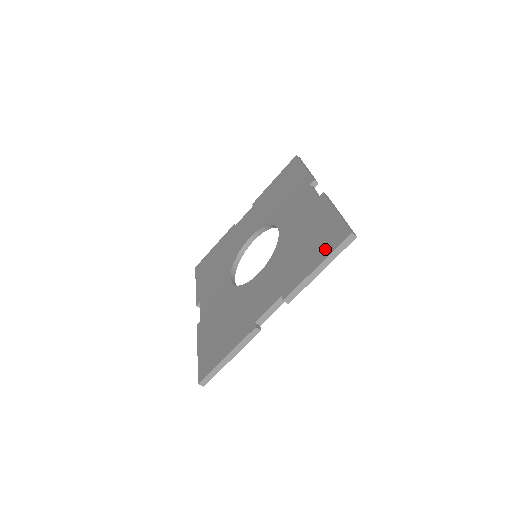
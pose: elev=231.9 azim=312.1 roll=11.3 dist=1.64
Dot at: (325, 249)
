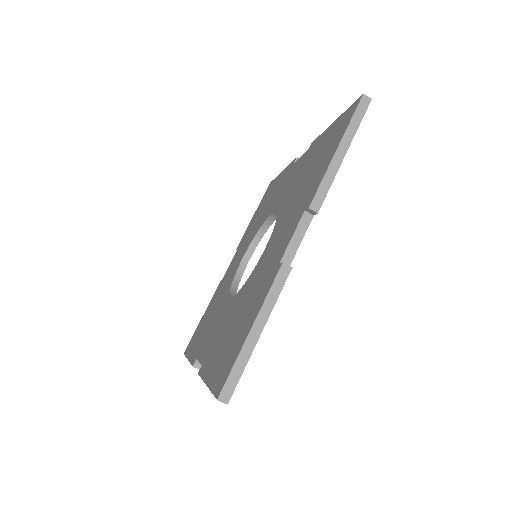
Dot at: (338, 135)
